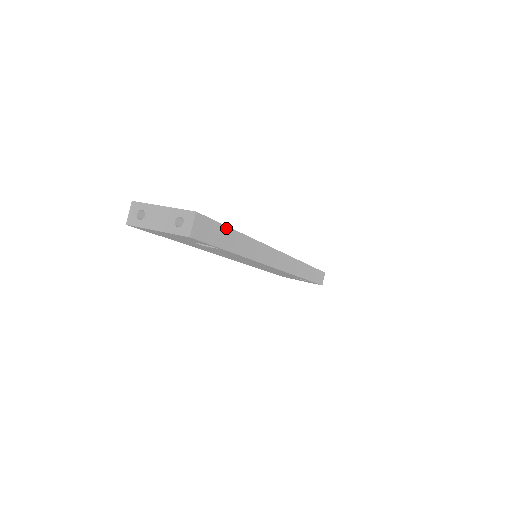
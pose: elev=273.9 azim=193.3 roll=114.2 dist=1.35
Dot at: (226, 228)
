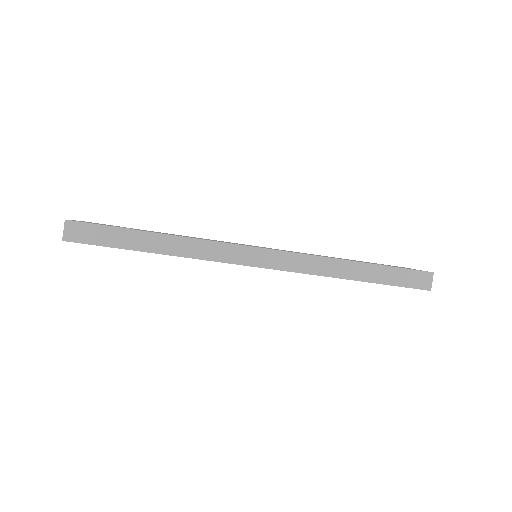
Dot at: (121, 229)
